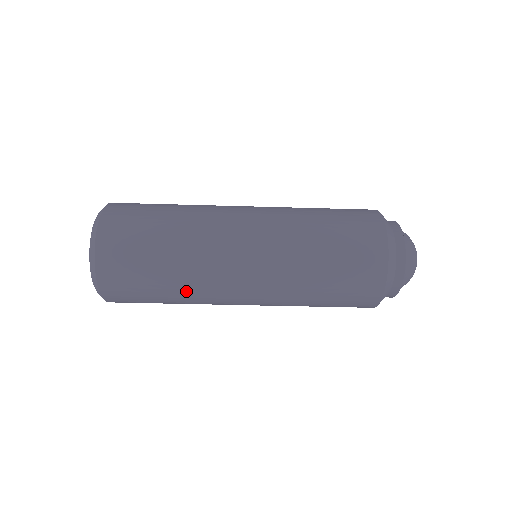
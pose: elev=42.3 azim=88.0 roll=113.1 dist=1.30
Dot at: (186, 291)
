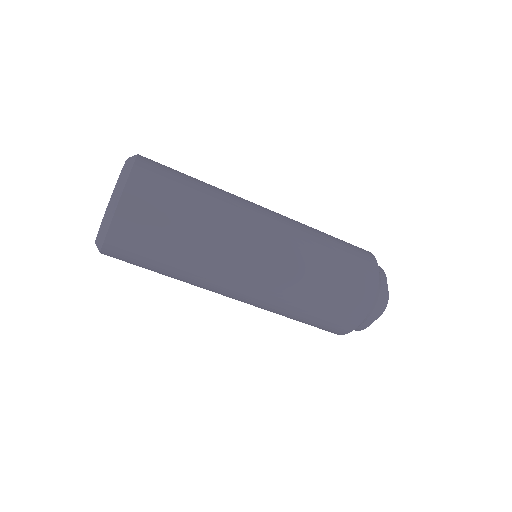
Dot at: (214, 215)
